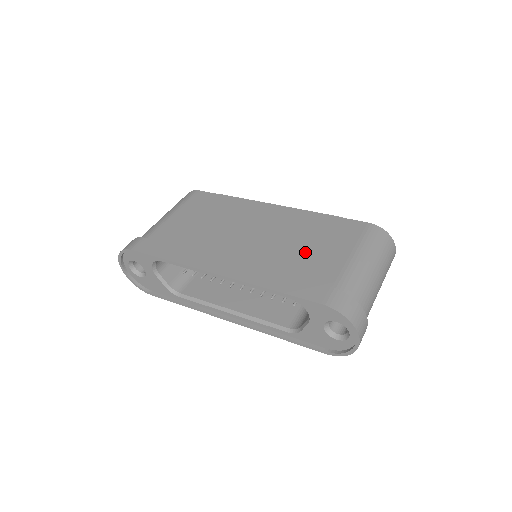
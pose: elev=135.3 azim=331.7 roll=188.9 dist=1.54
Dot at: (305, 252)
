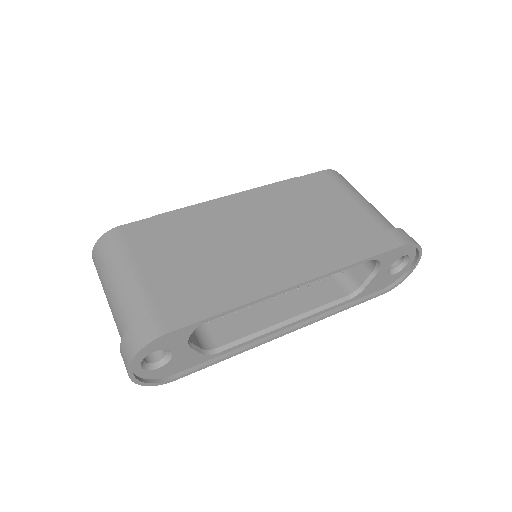
Dot at: (324, 218)
